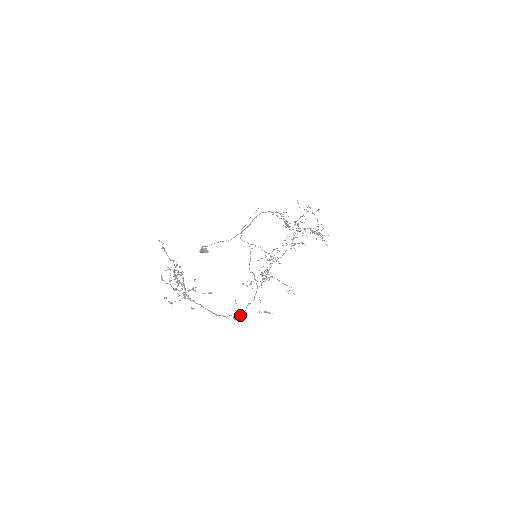
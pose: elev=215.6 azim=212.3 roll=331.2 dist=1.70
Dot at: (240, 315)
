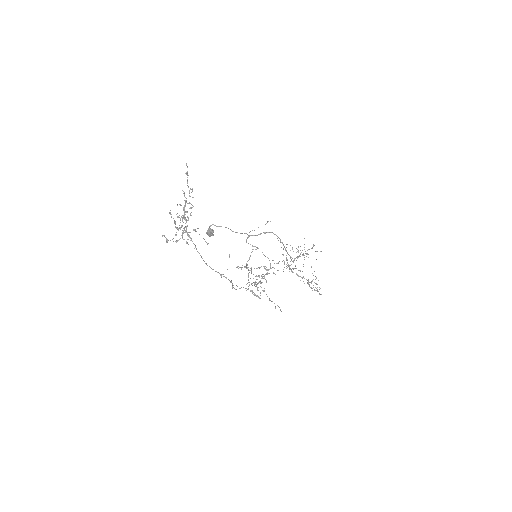
Dot at: occluded
